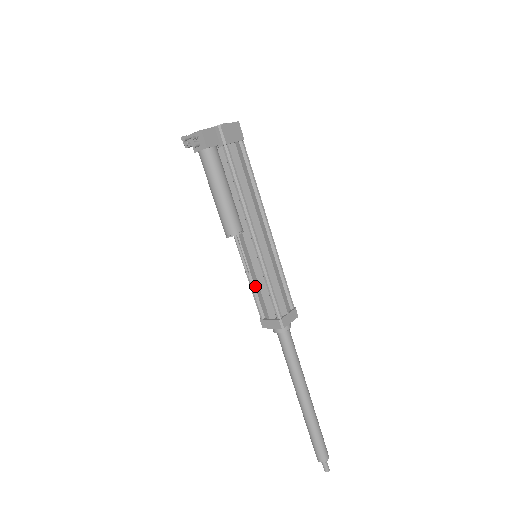
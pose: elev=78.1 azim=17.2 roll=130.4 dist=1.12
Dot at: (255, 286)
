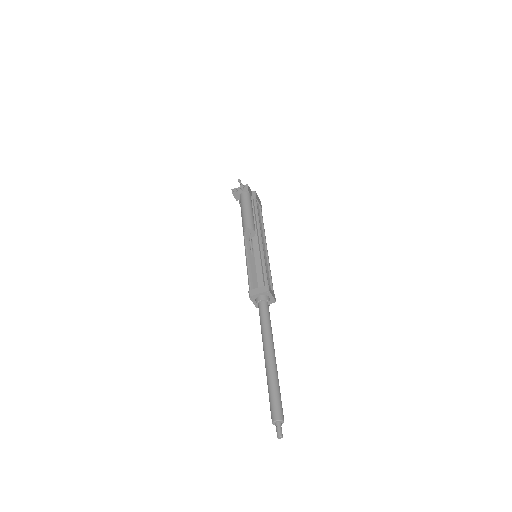
Dot at: (251, 270)
